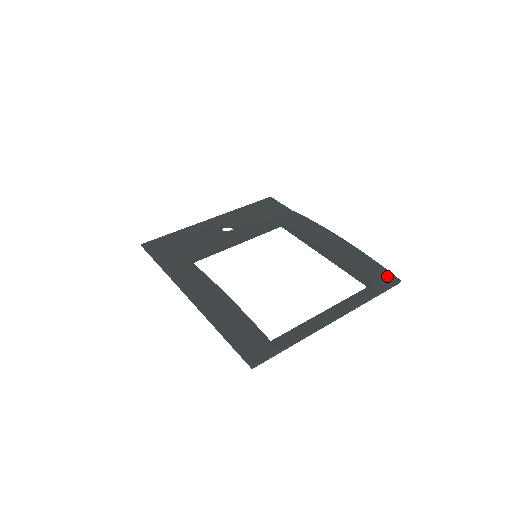
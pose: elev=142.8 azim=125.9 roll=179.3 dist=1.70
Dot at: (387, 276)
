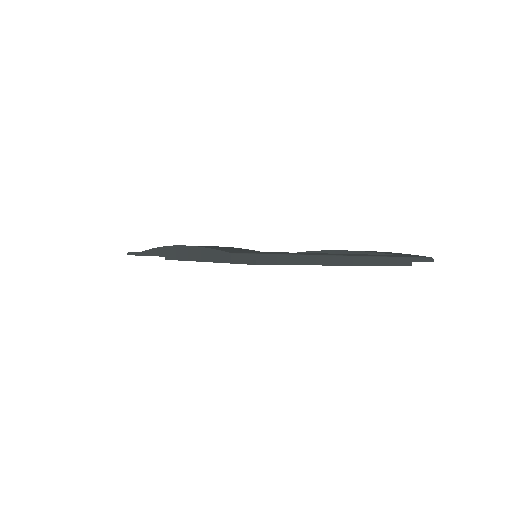
Dot at: (415, 255)
